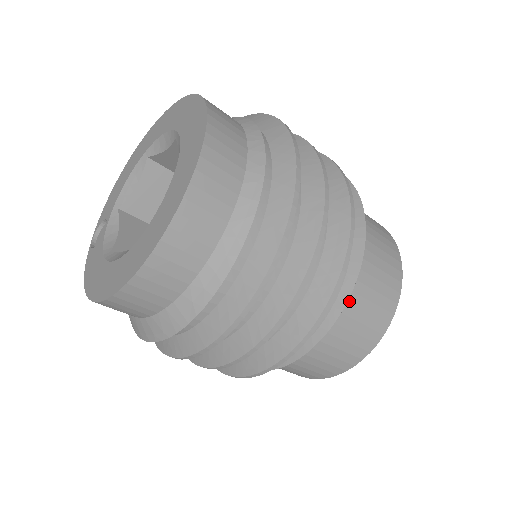
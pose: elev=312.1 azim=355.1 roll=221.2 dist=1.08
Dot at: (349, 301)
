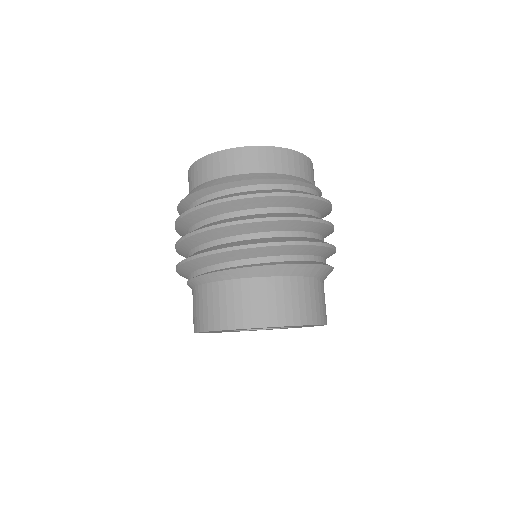
Dot at: (291, 277)
